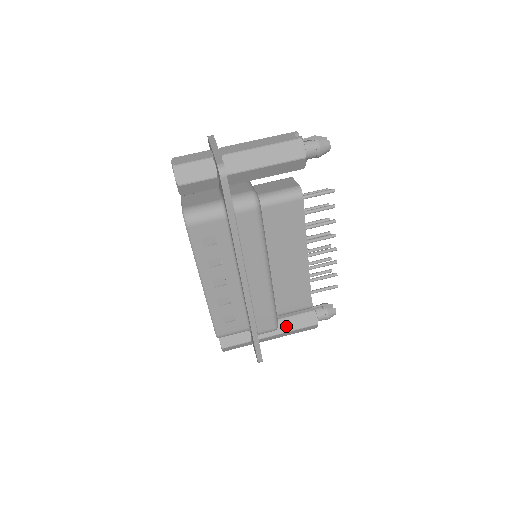
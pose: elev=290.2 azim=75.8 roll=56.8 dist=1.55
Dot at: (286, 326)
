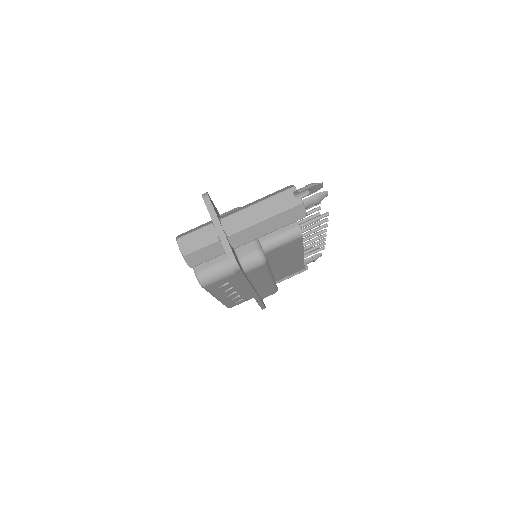
Dot at: occluded
